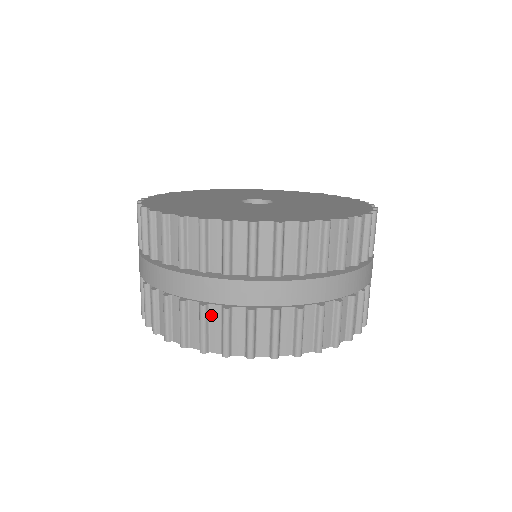
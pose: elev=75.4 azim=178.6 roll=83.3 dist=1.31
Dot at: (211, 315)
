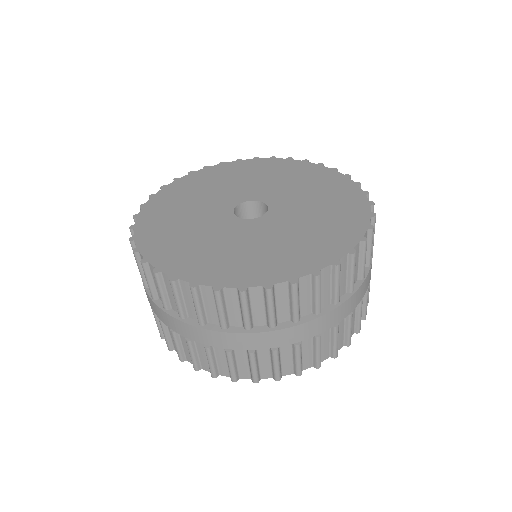
Dot at: (197, 346)
